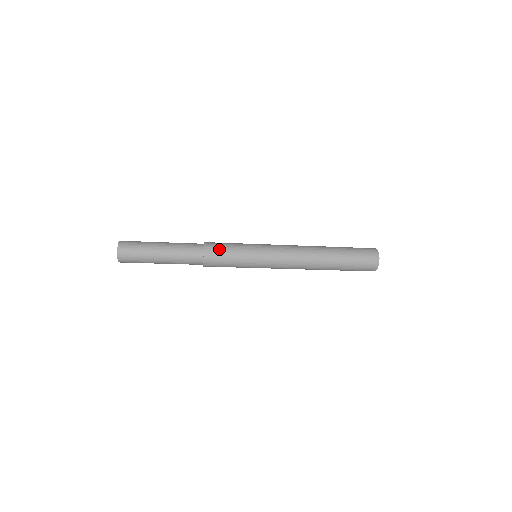
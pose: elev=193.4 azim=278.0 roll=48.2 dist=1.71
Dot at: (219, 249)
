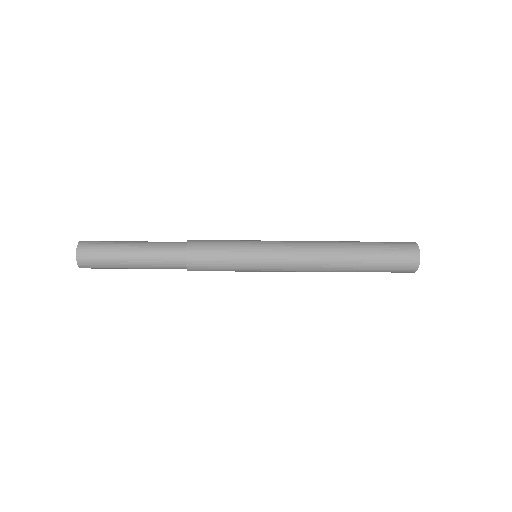
Dot at: (206, 253)
